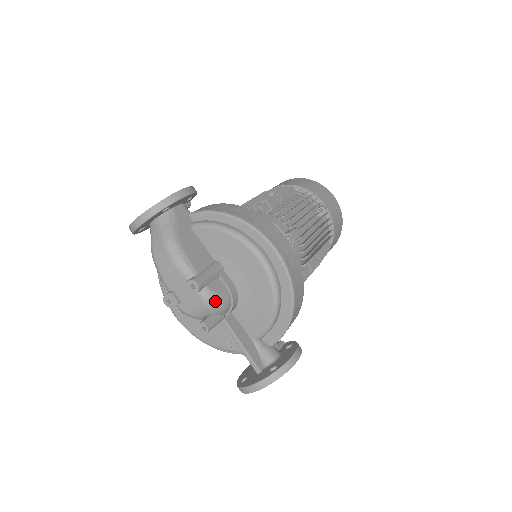
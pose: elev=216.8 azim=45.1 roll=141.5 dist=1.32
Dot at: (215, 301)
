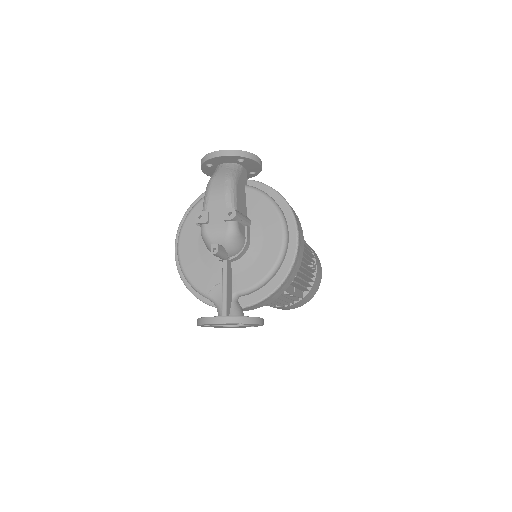
Dot at: (235, 236)
